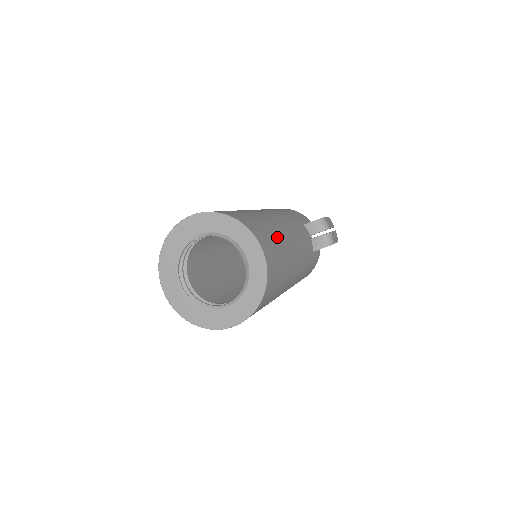
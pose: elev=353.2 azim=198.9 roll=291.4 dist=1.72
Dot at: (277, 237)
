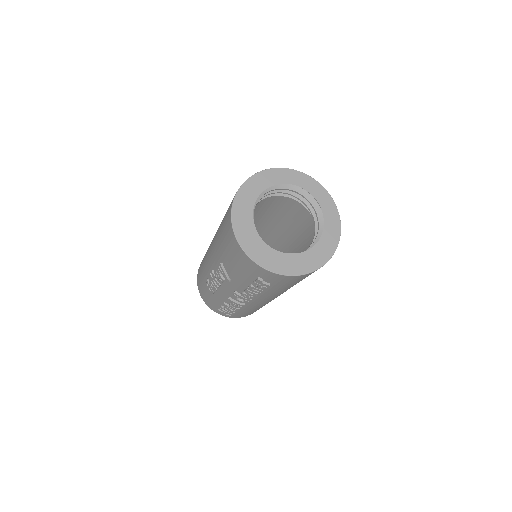
Dot at: occluded
